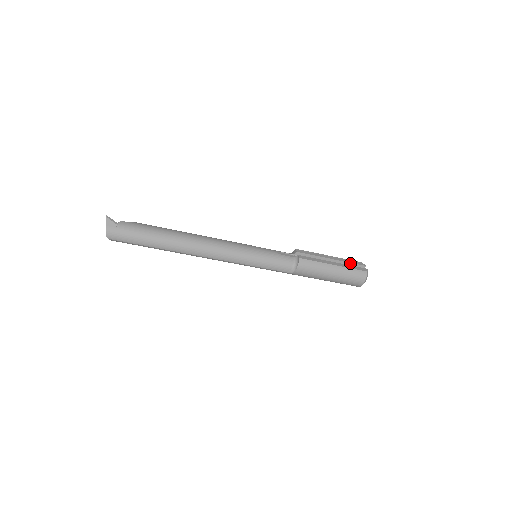
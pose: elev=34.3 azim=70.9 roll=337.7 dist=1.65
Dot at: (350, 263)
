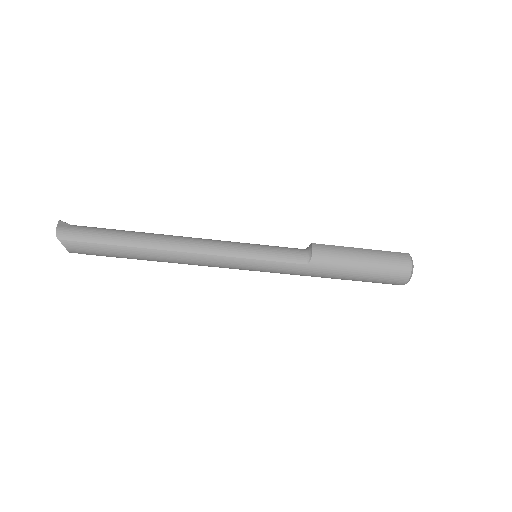
Dot at: occluded
